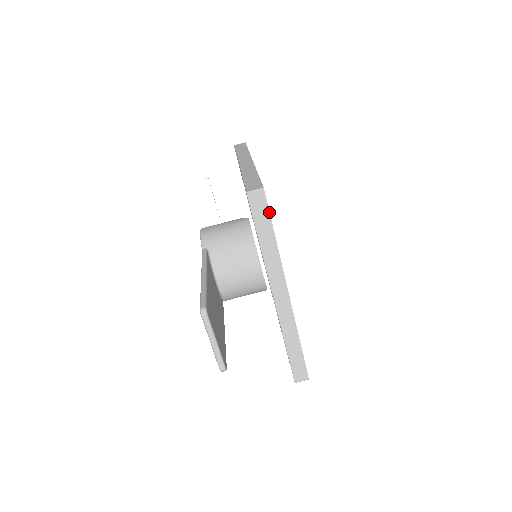
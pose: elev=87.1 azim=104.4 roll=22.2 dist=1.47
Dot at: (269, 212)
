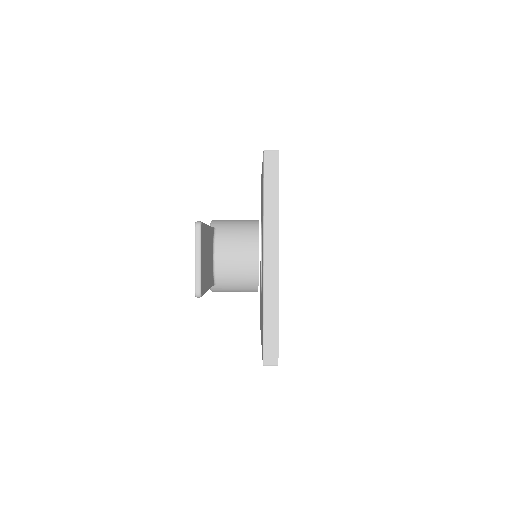
Dot at: occluded
